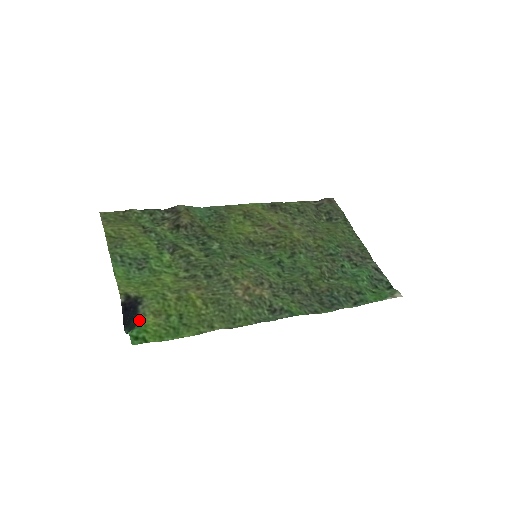
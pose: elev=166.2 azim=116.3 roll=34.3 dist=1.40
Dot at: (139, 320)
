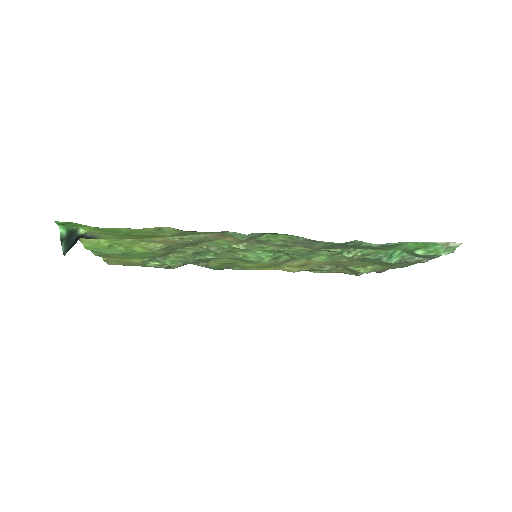
Dot at: (79, 229)
